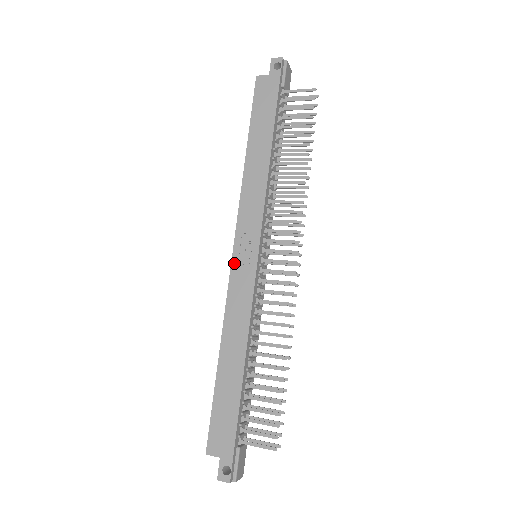
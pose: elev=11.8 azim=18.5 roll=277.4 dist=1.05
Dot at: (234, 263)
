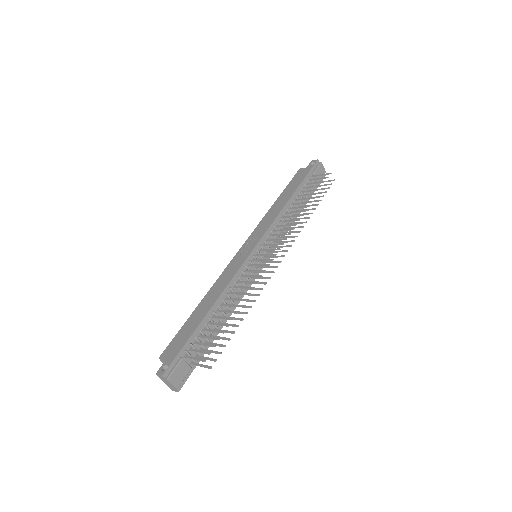
Dot at: (238, 253)
